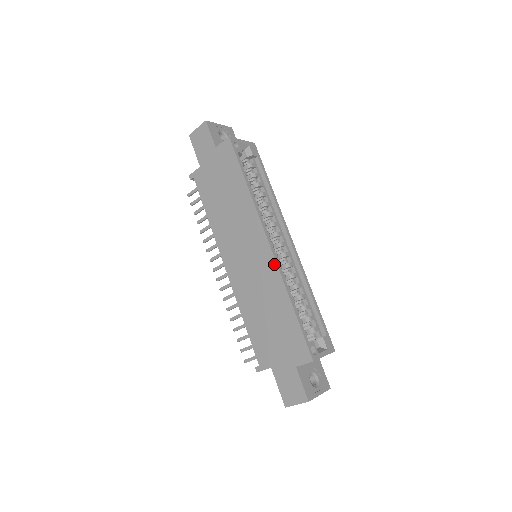
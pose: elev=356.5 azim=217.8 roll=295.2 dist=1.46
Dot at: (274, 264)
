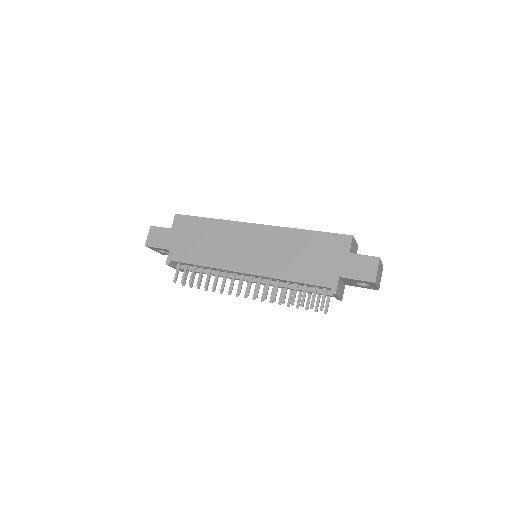
Dot at: (272, 228)
